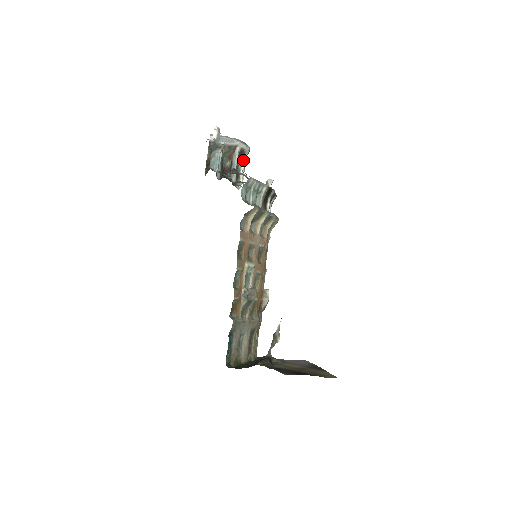
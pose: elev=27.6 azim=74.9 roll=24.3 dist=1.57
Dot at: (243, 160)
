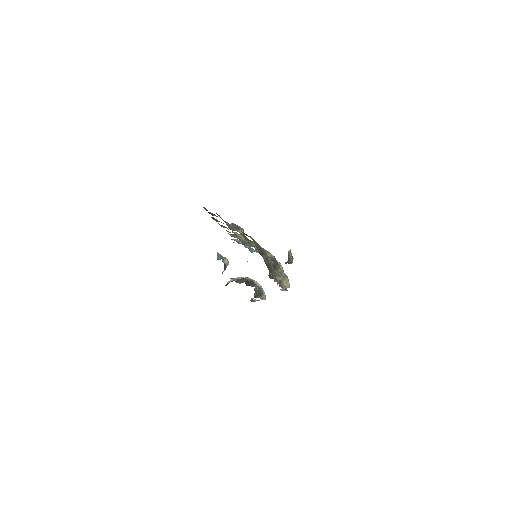
Dot at: occluded
